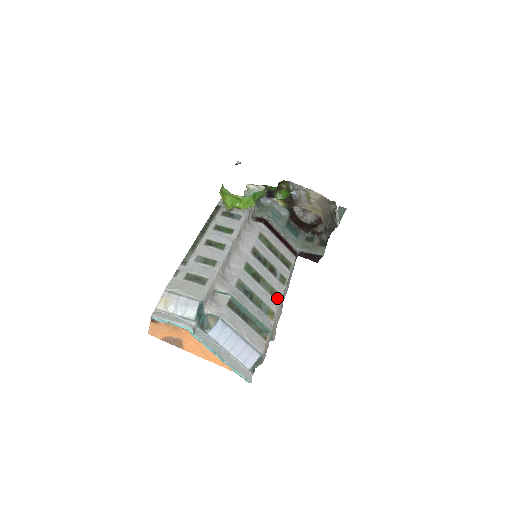
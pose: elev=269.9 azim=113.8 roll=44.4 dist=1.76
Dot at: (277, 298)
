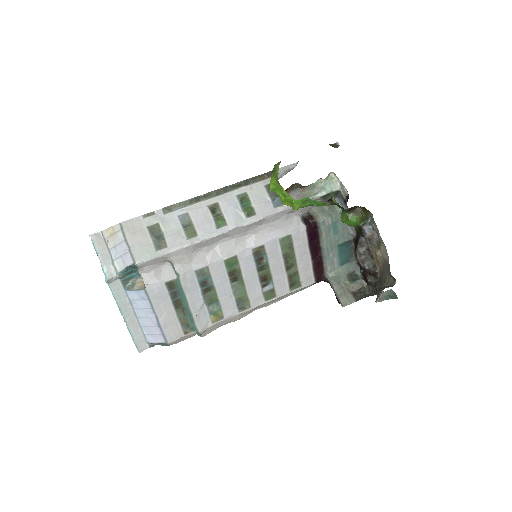
Dot at: (242, 307)
